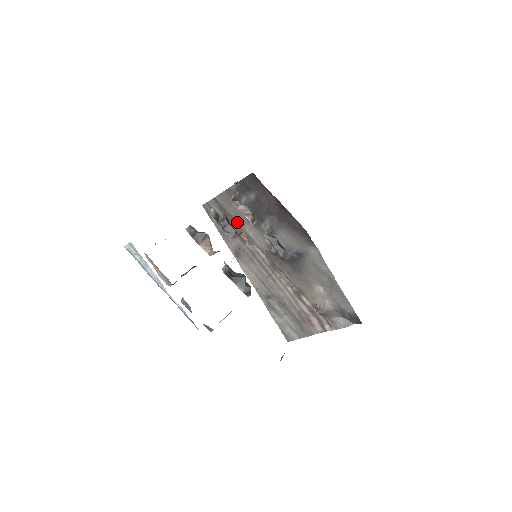
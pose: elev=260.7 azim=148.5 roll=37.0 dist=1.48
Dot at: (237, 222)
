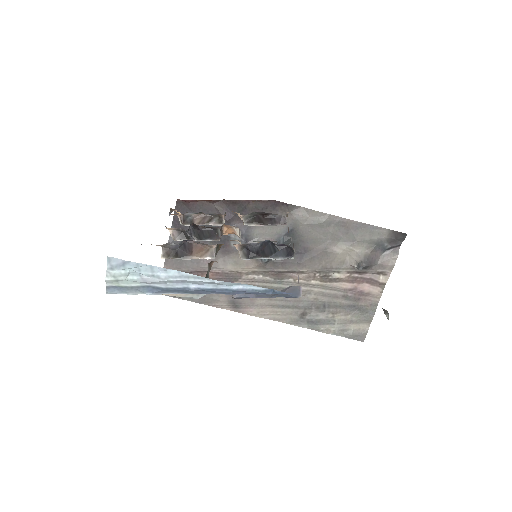
Dot at: (206, 271)
